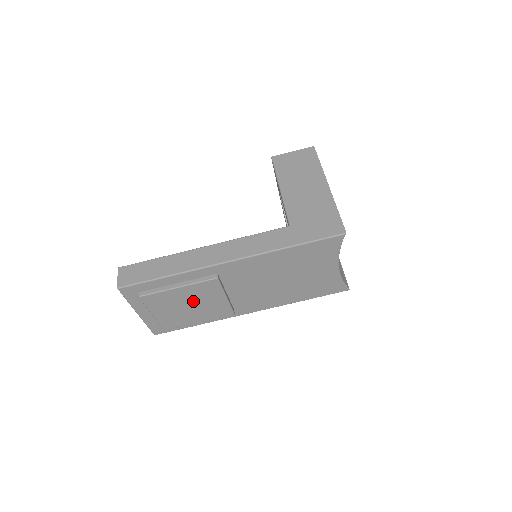
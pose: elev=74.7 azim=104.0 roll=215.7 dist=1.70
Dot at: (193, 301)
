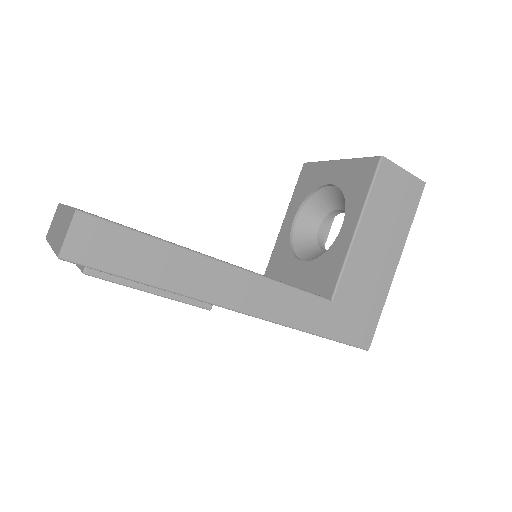
Dot at: occluded
